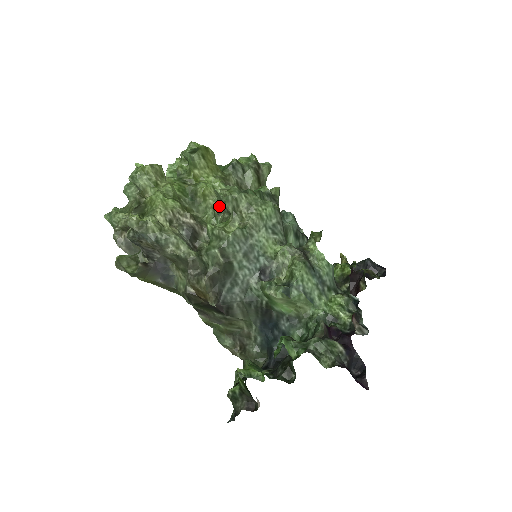
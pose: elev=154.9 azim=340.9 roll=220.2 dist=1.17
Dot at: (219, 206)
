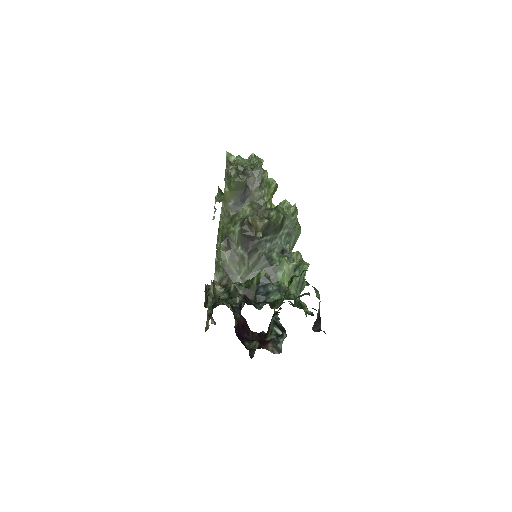
Dot at: occluded
